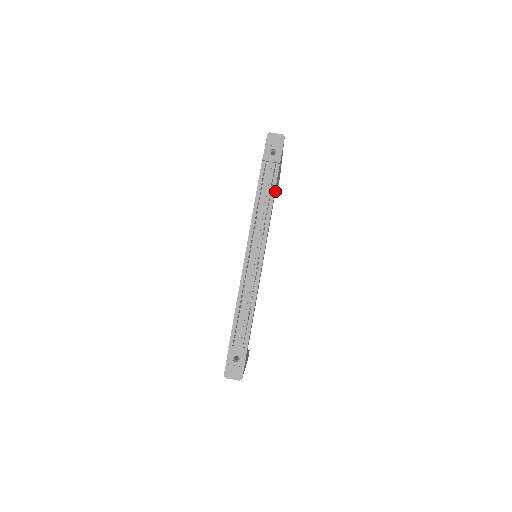
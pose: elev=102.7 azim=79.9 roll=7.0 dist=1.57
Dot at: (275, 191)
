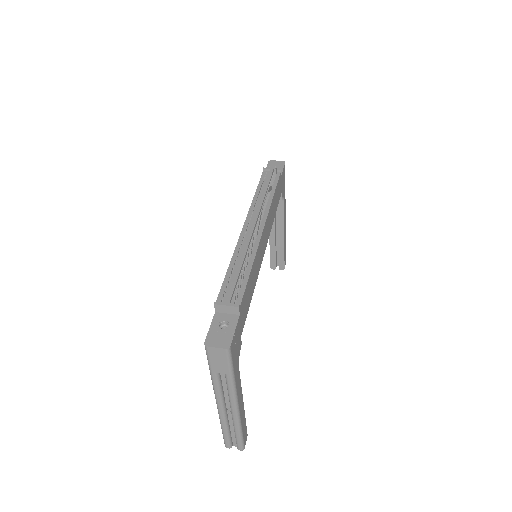
Dot at: (277, 204)
